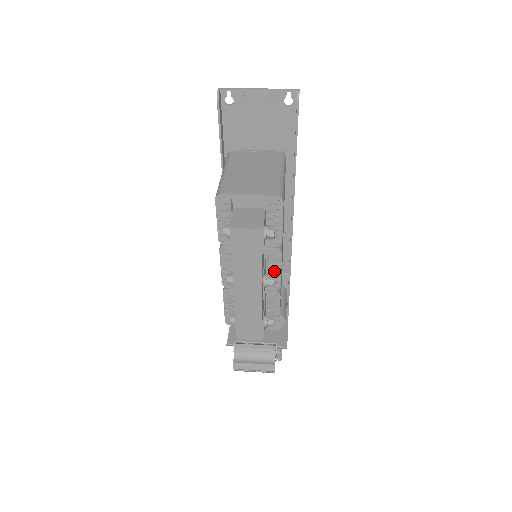
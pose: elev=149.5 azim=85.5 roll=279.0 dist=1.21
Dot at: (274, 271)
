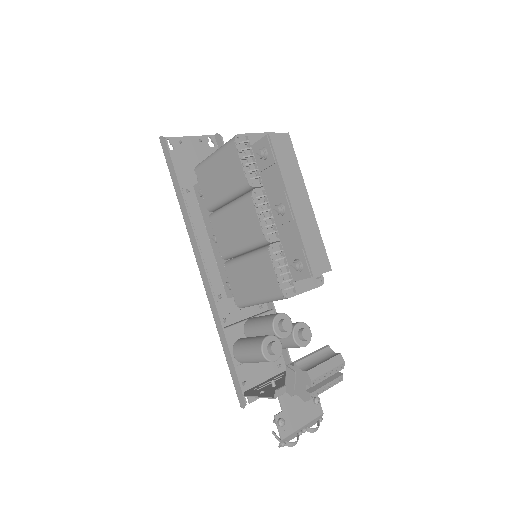
Dot at: occluded
